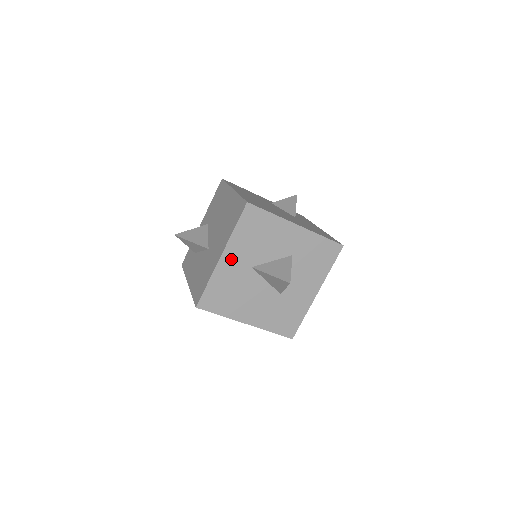
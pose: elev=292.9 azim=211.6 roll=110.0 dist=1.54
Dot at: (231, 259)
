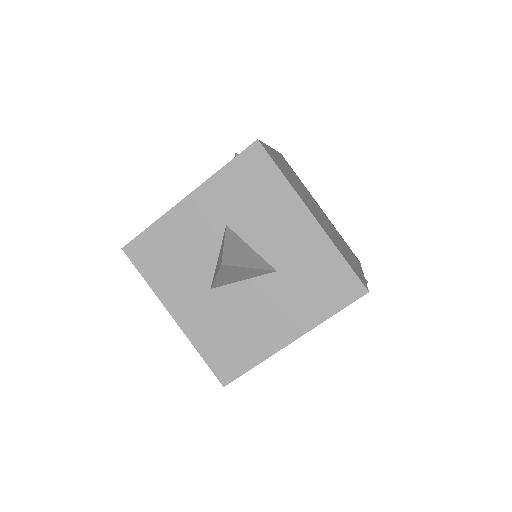
Dot at: (184, 308)
